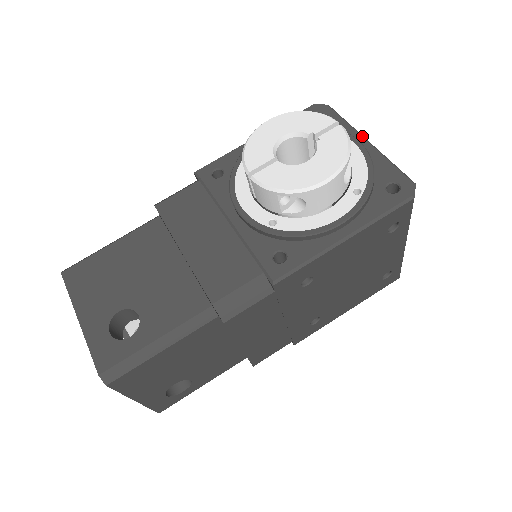
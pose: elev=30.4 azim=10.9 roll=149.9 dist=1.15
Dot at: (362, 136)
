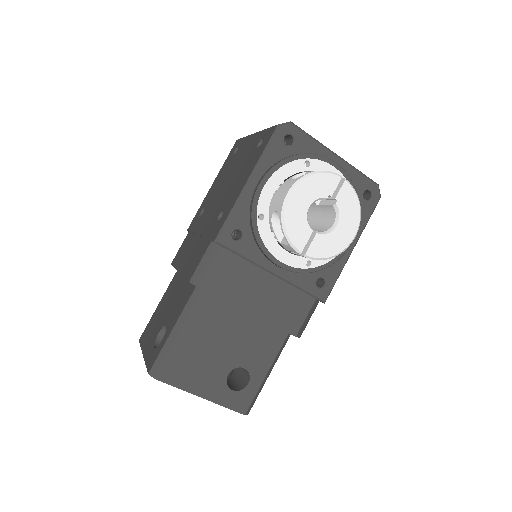
Dot at: (332, 152)
